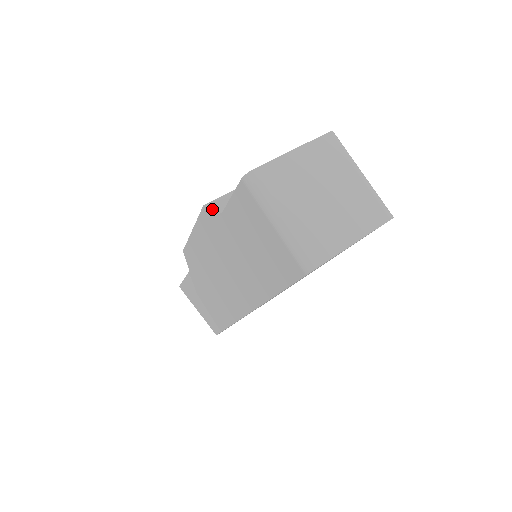
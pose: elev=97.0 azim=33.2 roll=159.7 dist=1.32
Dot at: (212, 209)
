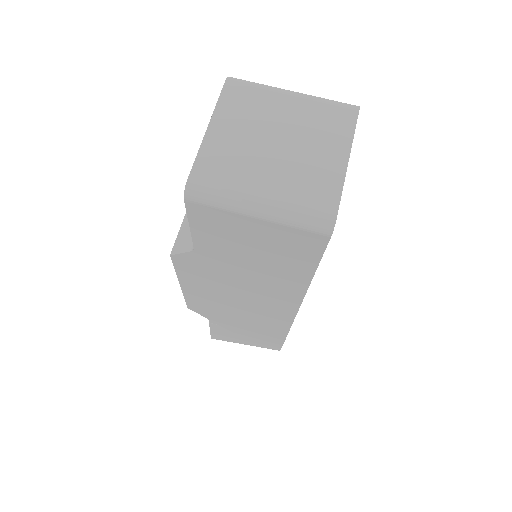
Dot at: (181, 252)
